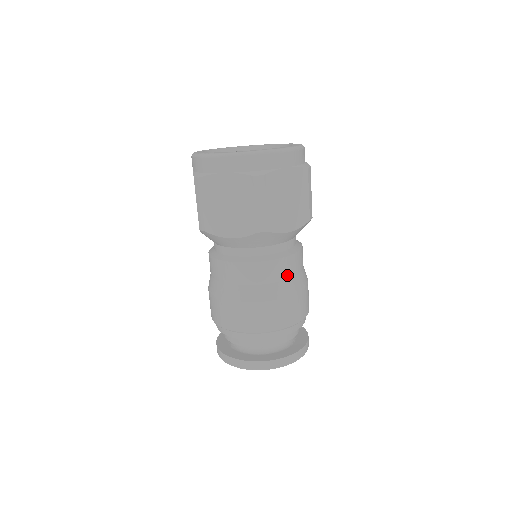
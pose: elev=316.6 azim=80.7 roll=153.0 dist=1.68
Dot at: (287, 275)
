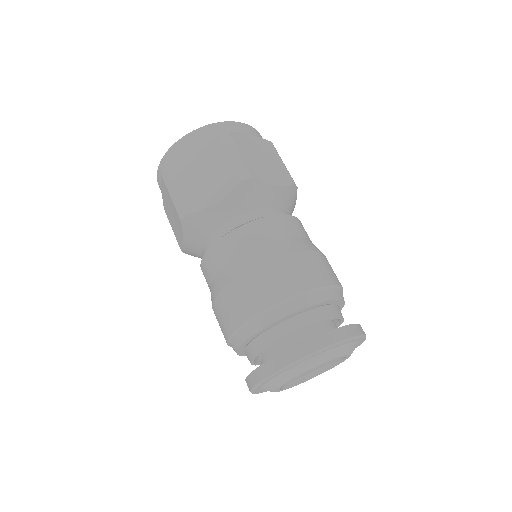
Dot at: (295, 233)
